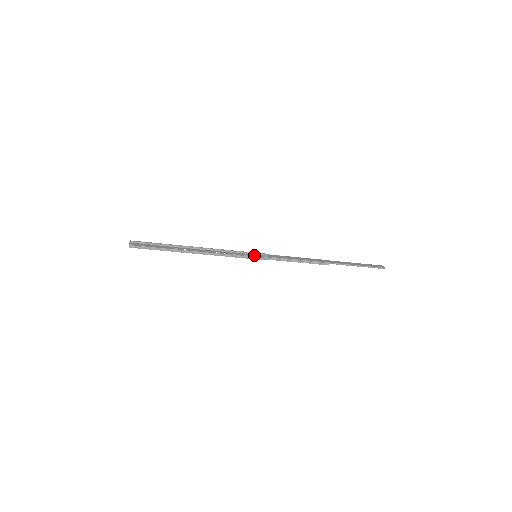
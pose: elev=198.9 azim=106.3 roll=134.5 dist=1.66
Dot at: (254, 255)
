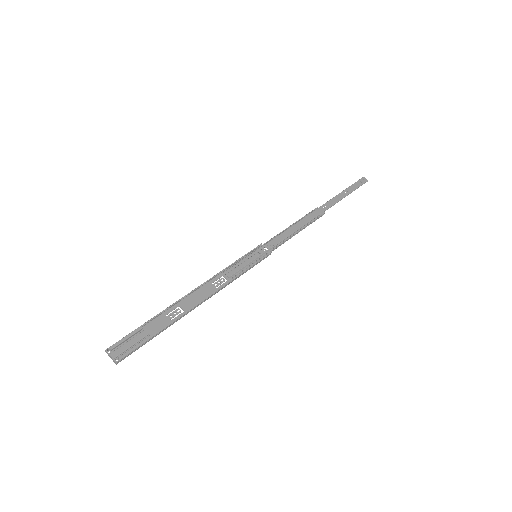
Dot at: (253, 256)
